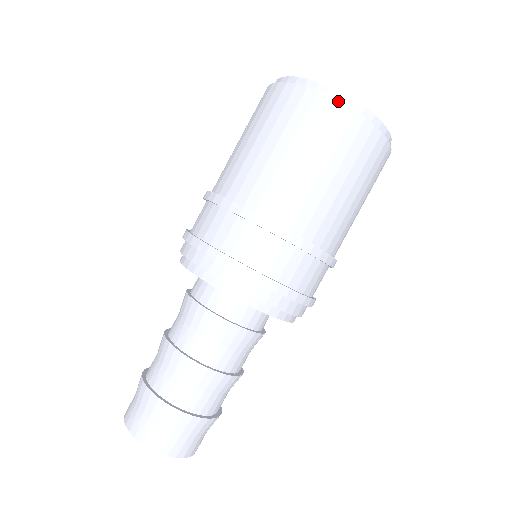
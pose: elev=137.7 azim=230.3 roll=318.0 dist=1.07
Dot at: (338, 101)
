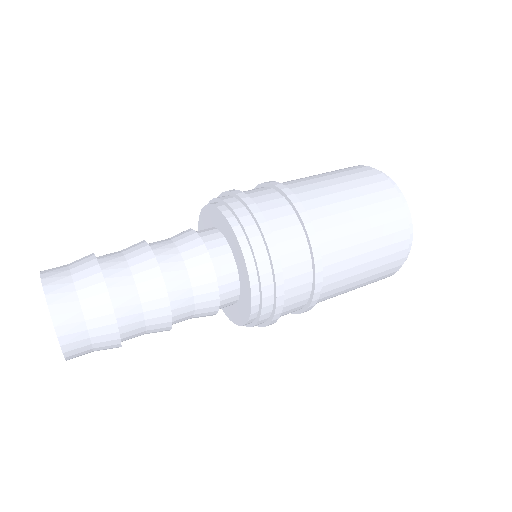
Dot at: (406, 212)
